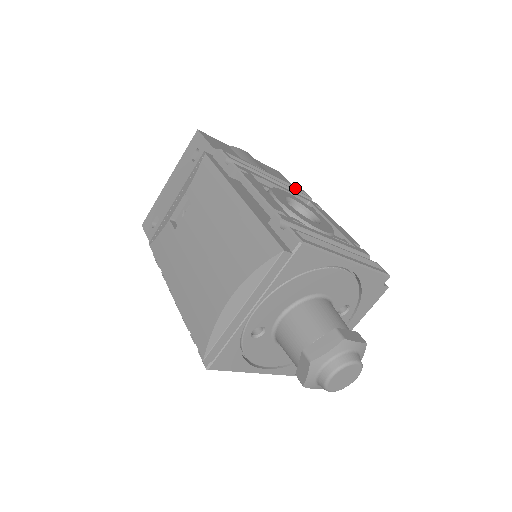
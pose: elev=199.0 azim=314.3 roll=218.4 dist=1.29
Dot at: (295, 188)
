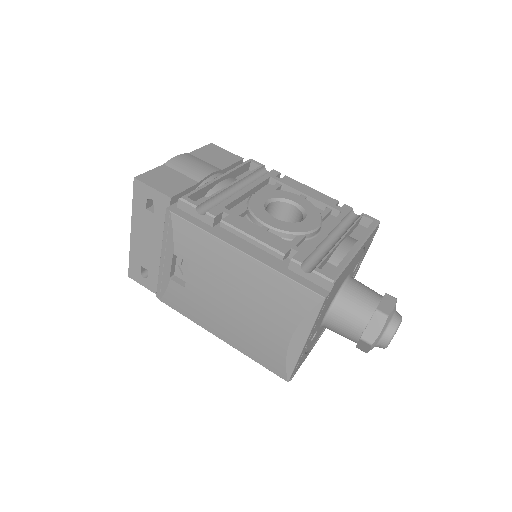
Dot at: (245, 165)
